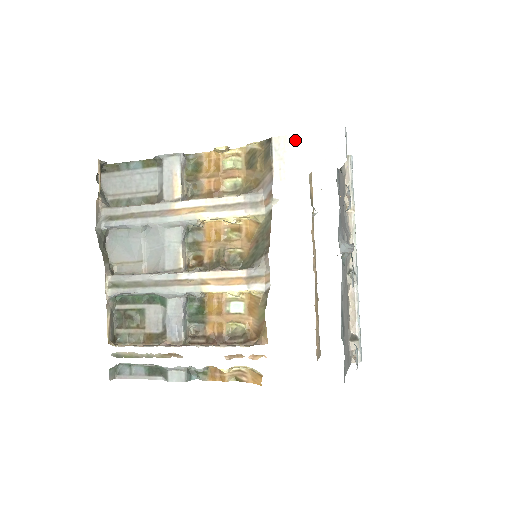
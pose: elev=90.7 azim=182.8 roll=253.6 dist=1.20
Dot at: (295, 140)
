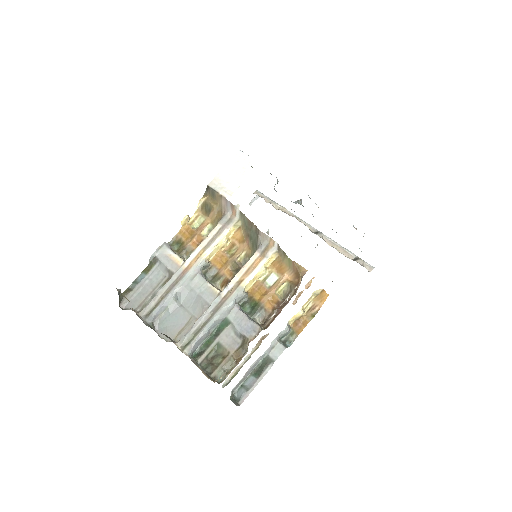
Dot at: (221, 175)
